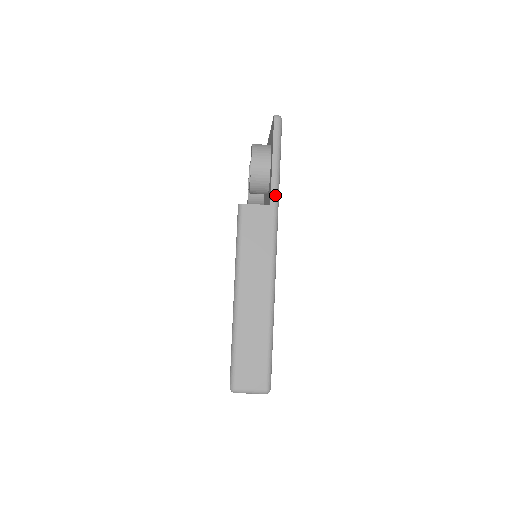
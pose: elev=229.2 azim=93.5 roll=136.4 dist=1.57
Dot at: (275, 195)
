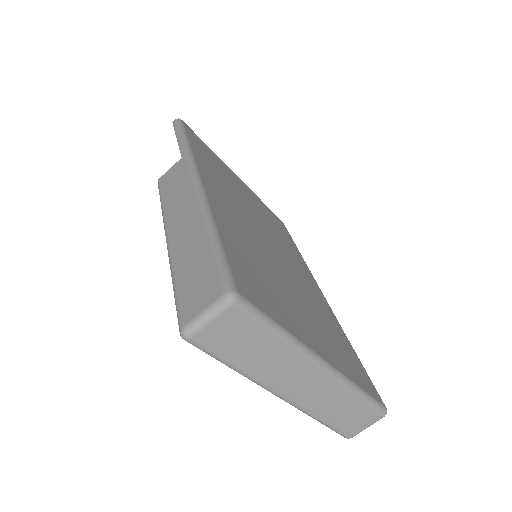
Dot at: (184, 150)
